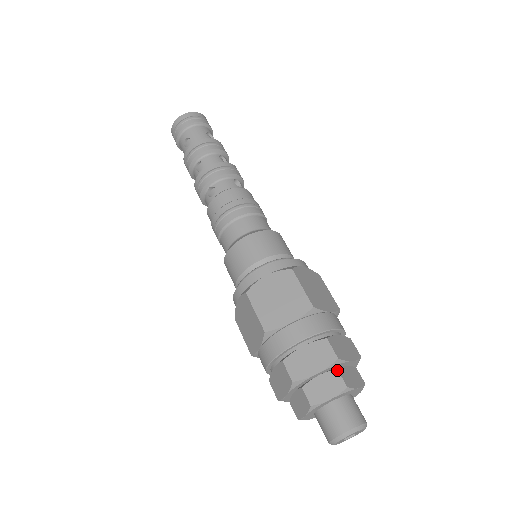
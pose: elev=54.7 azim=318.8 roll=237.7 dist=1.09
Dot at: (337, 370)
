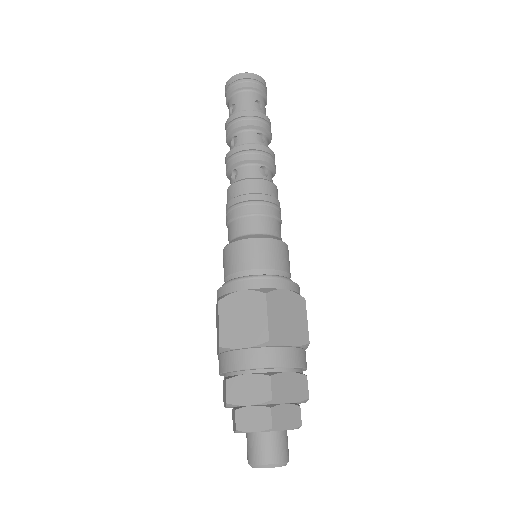
Dot at: (270, 408)
